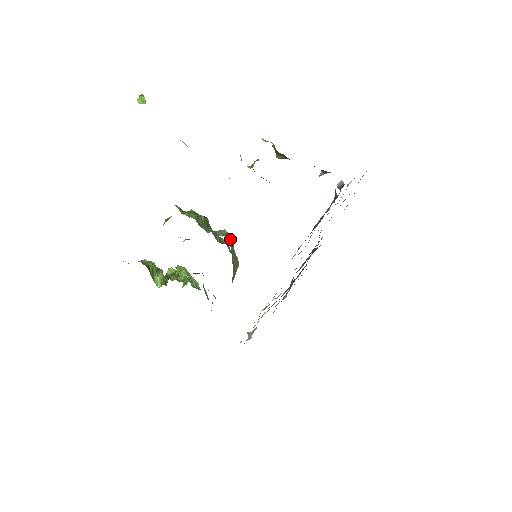
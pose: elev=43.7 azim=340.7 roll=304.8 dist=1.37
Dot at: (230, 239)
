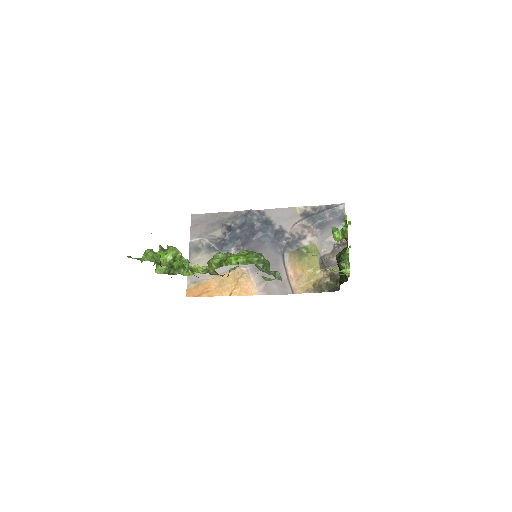
Dot at: occluded
